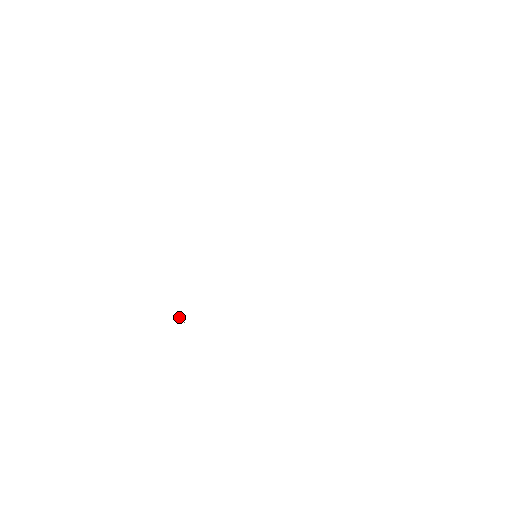
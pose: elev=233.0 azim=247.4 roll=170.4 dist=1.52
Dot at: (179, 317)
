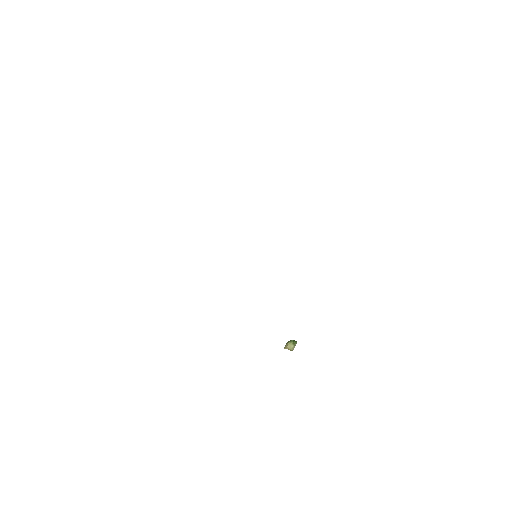
Dot at: (286, 345)
